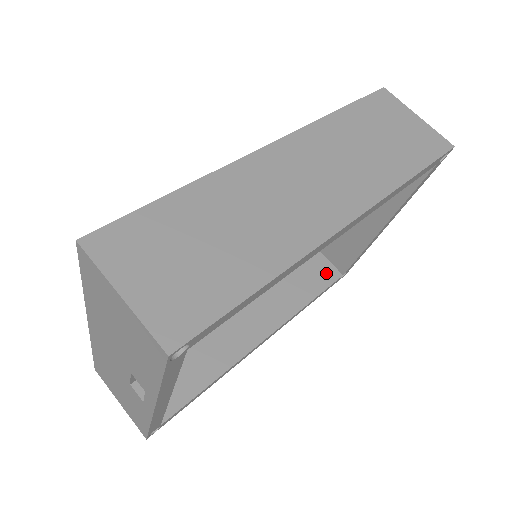
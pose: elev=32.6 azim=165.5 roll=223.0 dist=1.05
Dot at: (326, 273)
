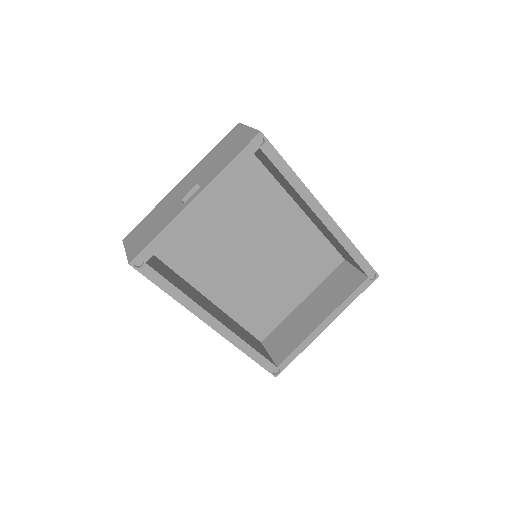
Dot at: (267, 356)
